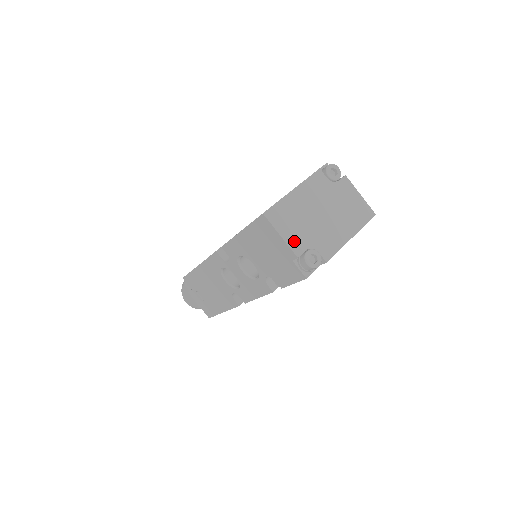
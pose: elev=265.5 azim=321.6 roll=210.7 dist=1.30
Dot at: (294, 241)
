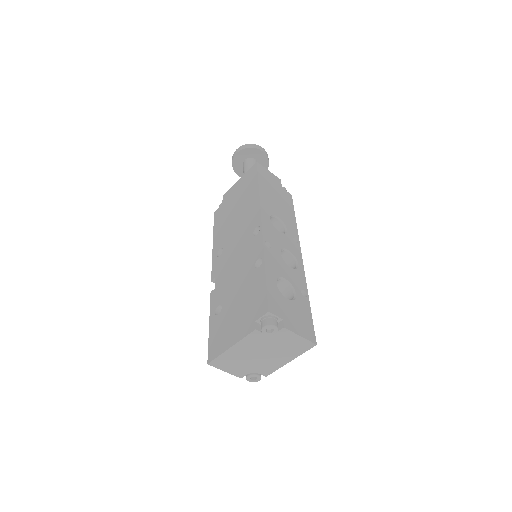
Dot at: (237, 372)
